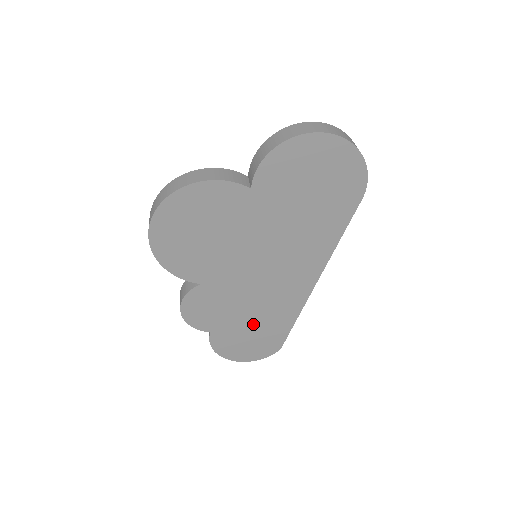
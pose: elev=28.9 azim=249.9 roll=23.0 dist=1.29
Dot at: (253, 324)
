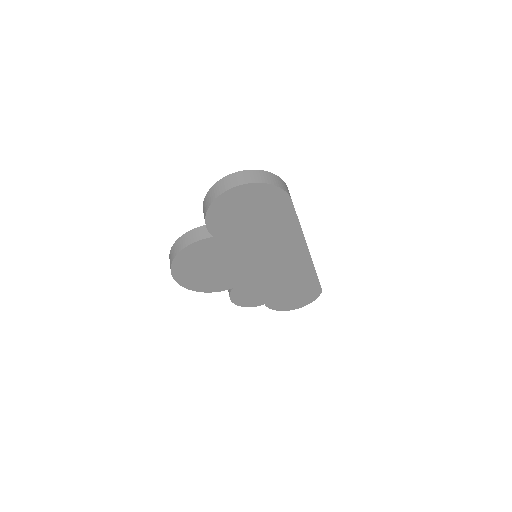
Dot at: (288, 289)
